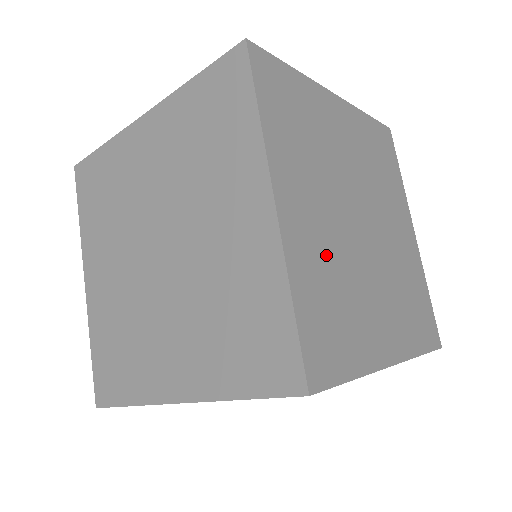
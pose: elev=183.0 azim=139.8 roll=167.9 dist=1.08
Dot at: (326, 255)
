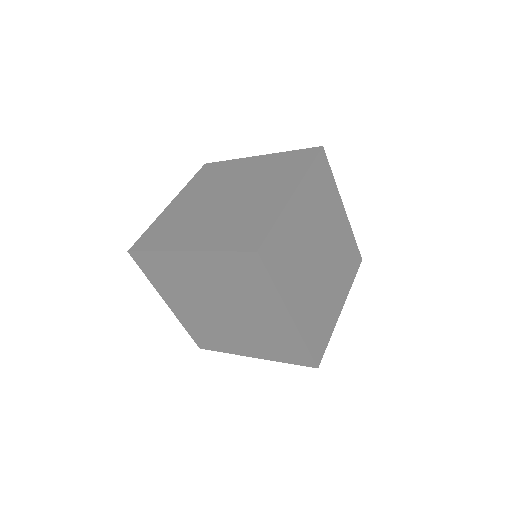
Dot at: (311, 305)
